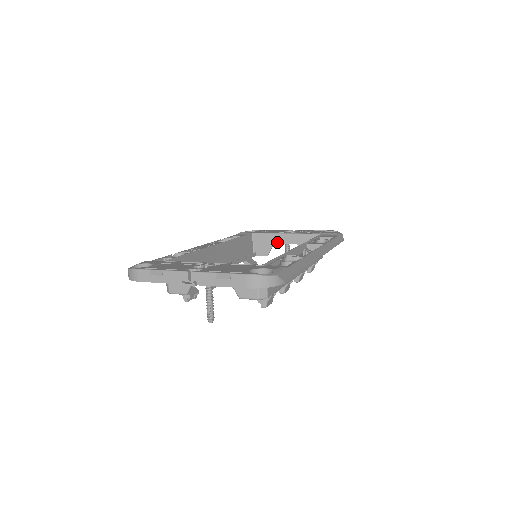
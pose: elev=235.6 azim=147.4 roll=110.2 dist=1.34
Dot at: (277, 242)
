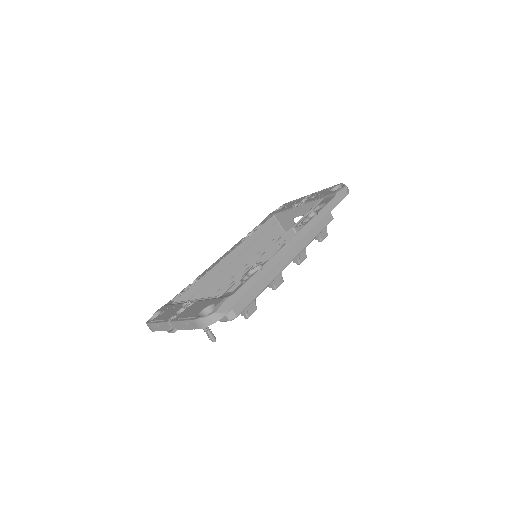
Dot at: (295, 216)
